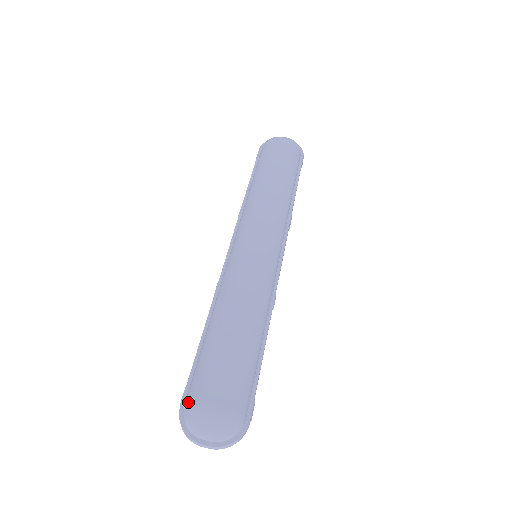
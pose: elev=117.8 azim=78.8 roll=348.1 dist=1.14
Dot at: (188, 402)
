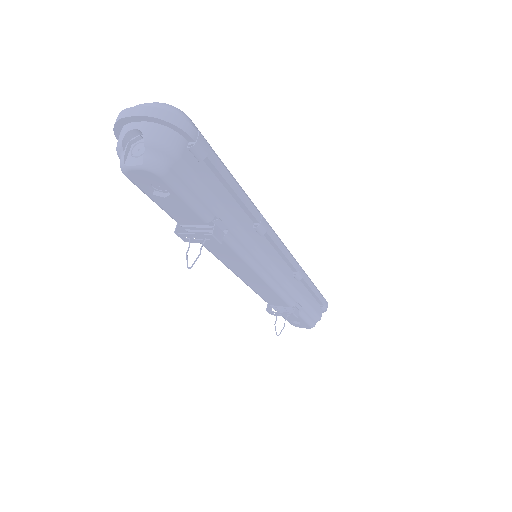
Dot at: occluded
